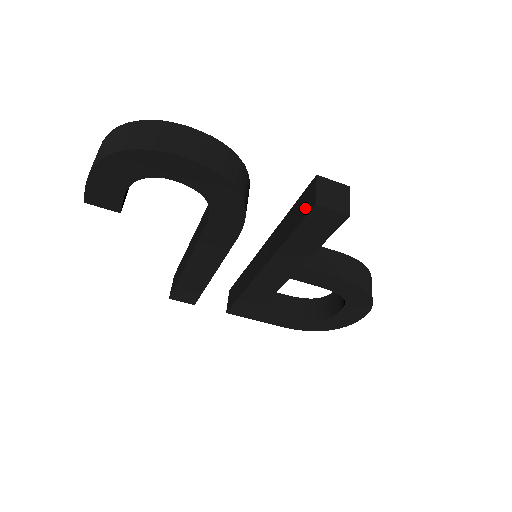
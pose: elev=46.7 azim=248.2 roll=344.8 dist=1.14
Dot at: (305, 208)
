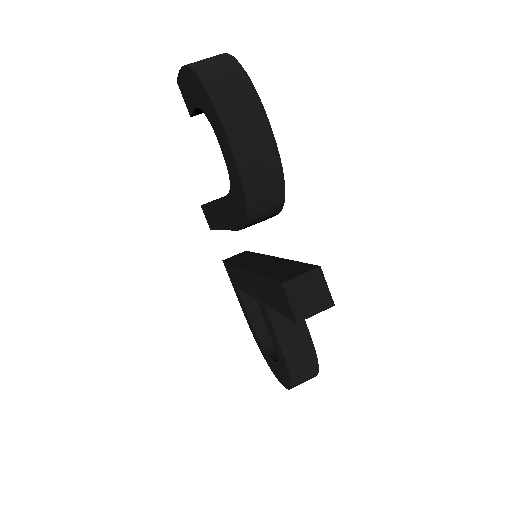
Dot at: (285, 275)
